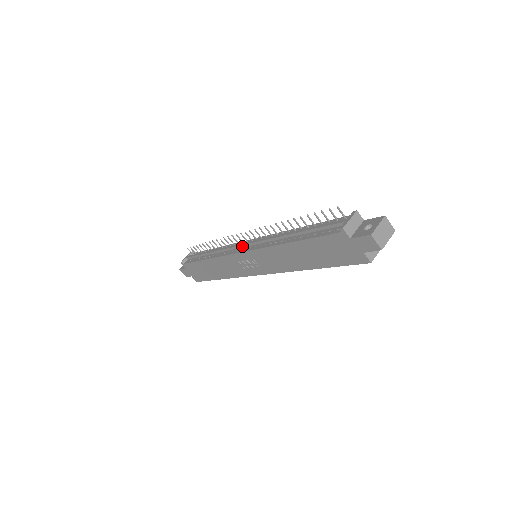
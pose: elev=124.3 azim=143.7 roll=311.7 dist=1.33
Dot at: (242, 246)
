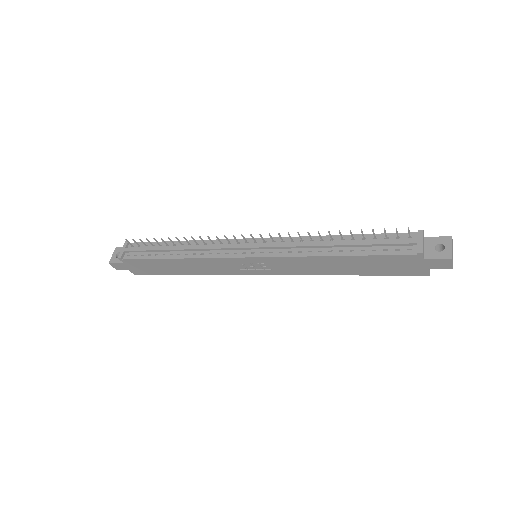
Dot at: (244, 248)
